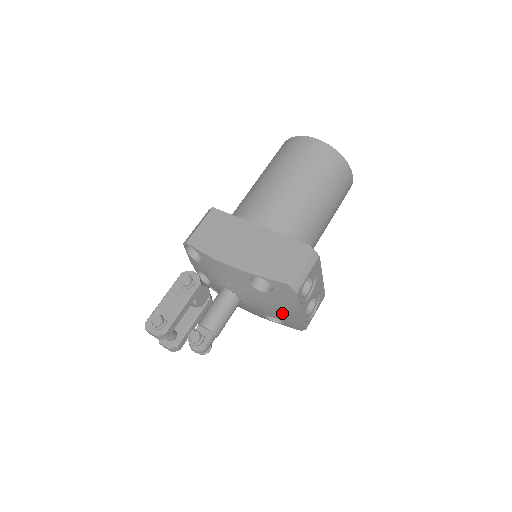
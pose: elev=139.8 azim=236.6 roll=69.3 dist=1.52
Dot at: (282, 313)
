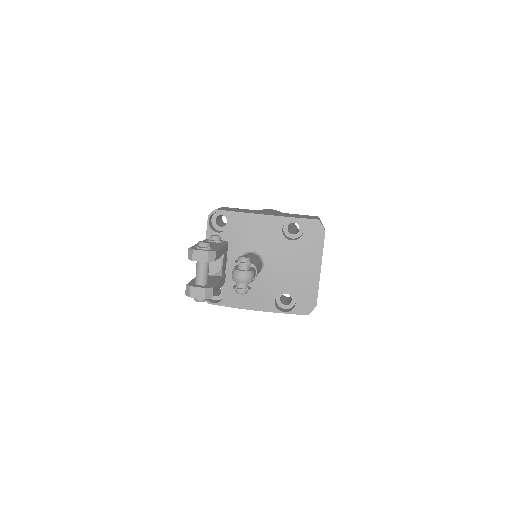
Dot at: (302, 275)
